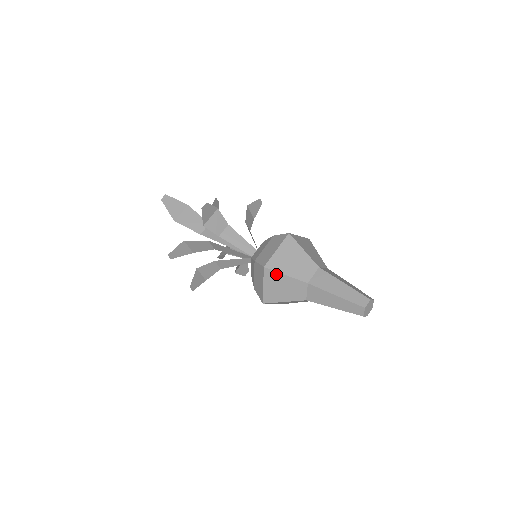
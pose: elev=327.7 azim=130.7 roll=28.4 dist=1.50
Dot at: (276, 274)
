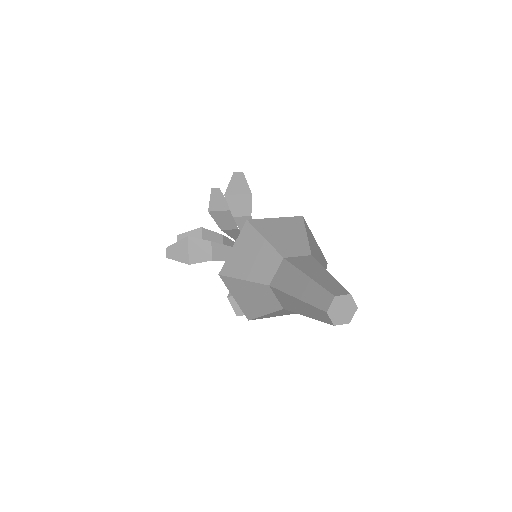
Dot at: (255, 234)
